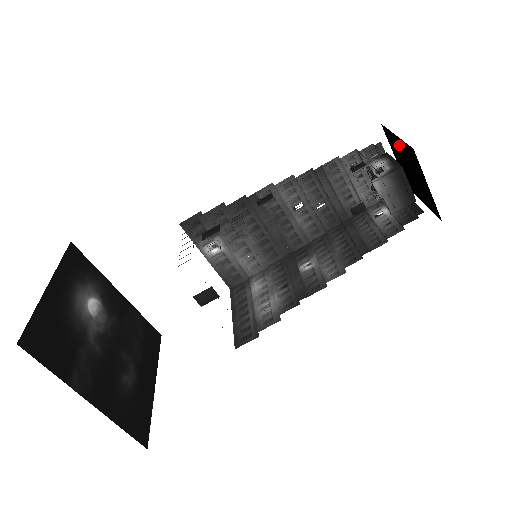
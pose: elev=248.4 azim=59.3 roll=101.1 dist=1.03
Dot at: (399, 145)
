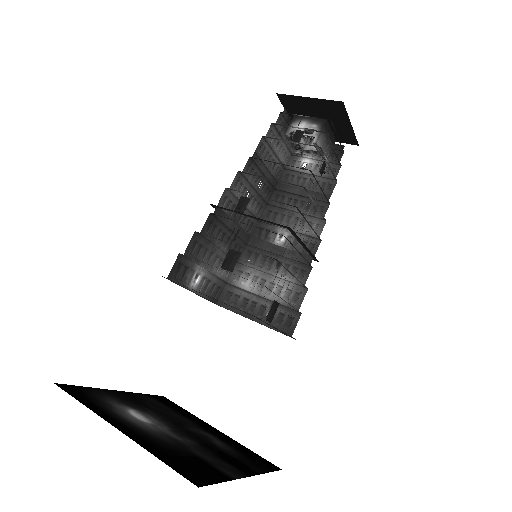
Dot at: (309, 104)
